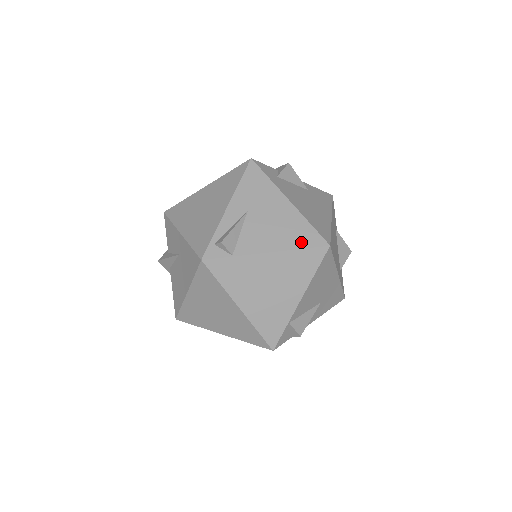
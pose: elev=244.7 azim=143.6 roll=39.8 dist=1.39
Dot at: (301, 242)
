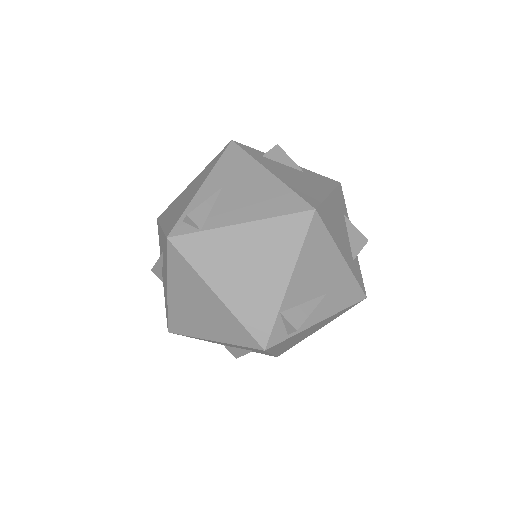
Dot at: (281, 209)
